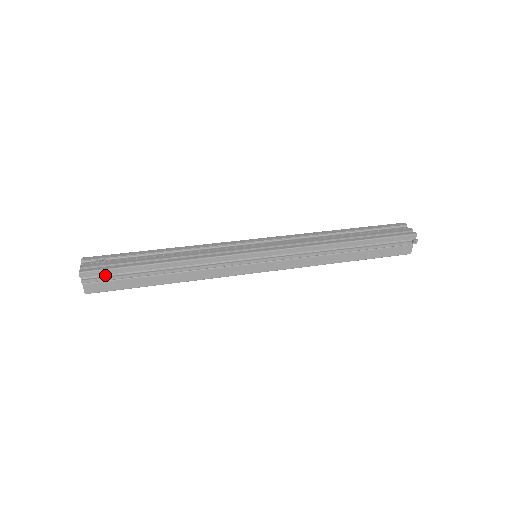
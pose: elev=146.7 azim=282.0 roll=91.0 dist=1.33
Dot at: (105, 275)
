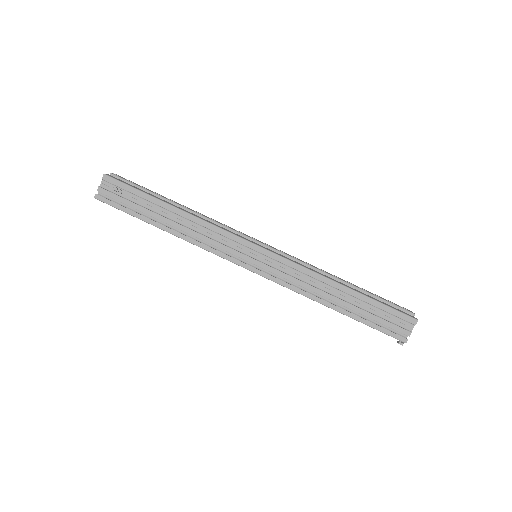
Dot at: (118, 203)
